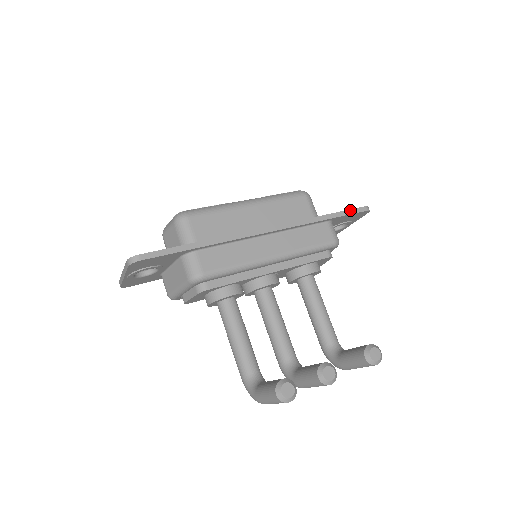
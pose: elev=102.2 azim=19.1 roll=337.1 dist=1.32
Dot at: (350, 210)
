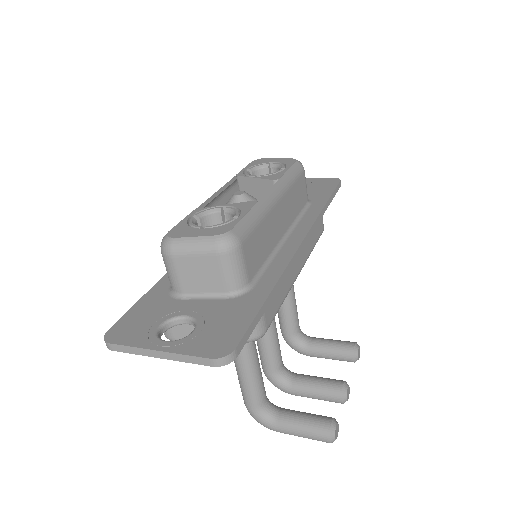
Dot at: (335, 189)
